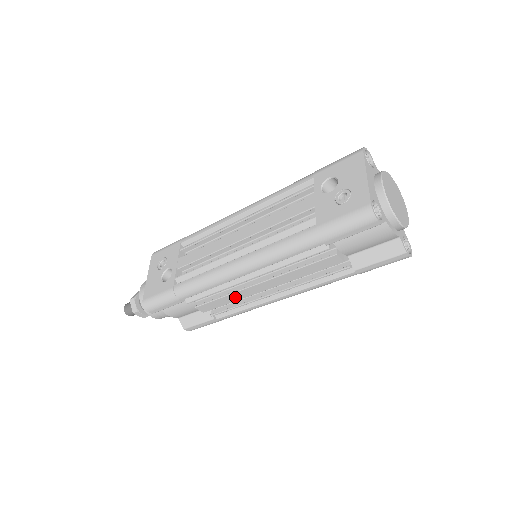
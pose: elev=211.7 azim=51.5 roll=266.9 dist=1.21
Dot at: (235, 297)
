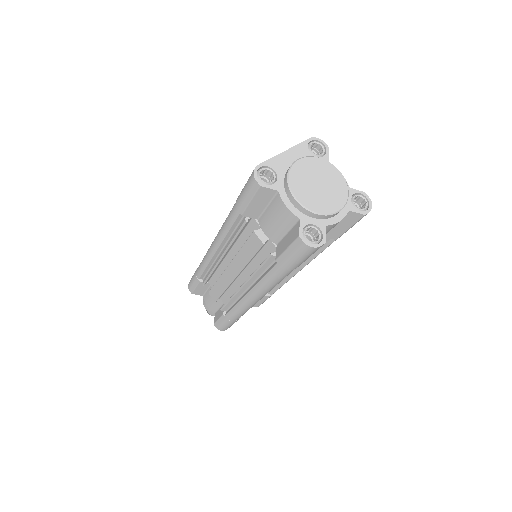
Dot at: (223, 284)
